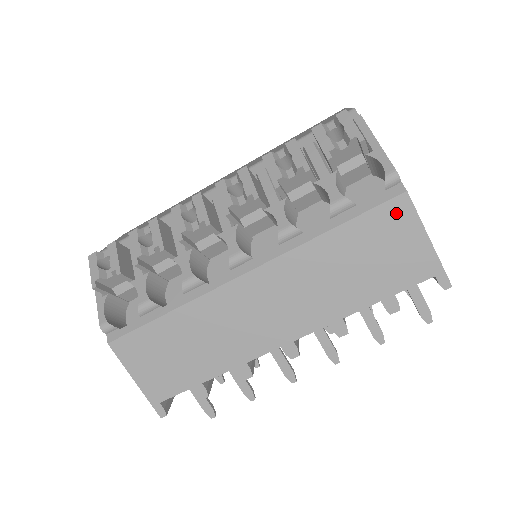
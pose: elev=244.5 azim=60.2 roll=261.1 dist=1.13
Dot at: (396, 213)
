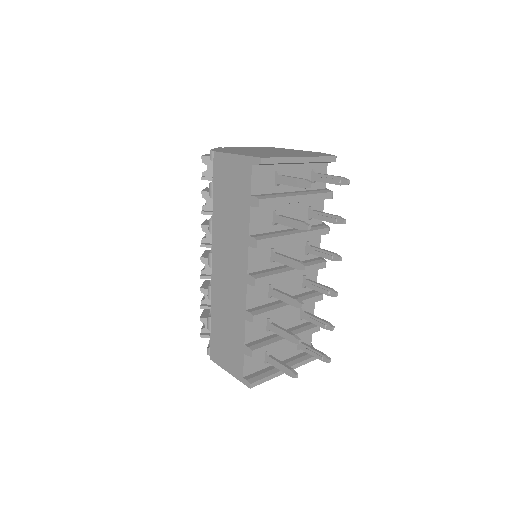
Dot at: (219, 164)
